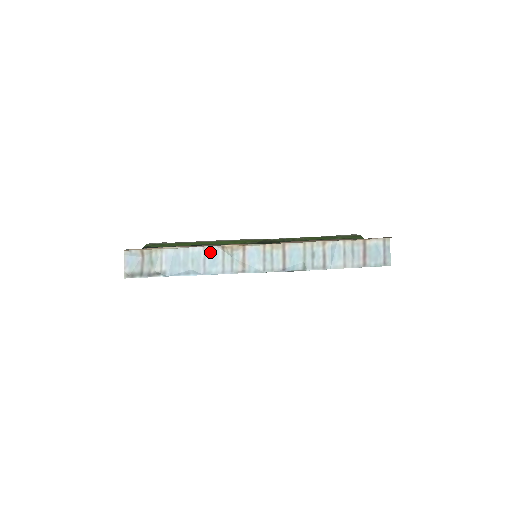
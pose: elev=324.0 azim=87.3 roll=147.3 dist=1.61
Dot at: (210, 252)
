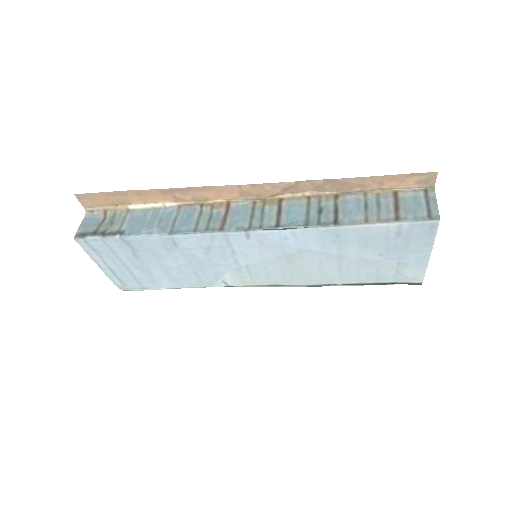
Dot at: (185, 211)
